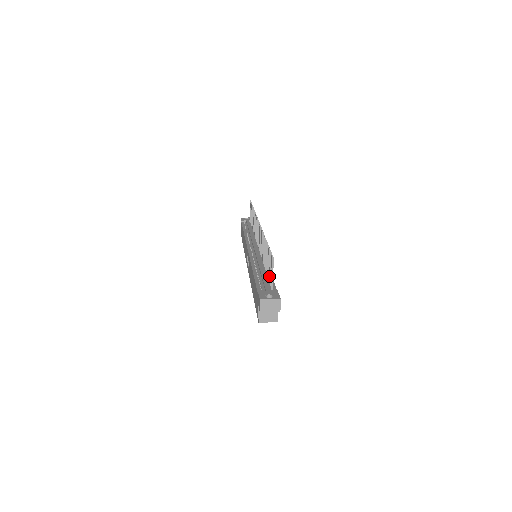
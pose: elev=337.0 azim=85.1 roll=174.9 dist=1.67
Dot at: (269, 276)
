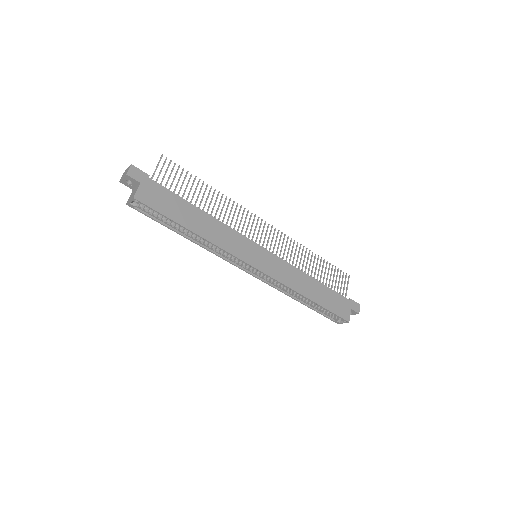
Dot at: occluded
